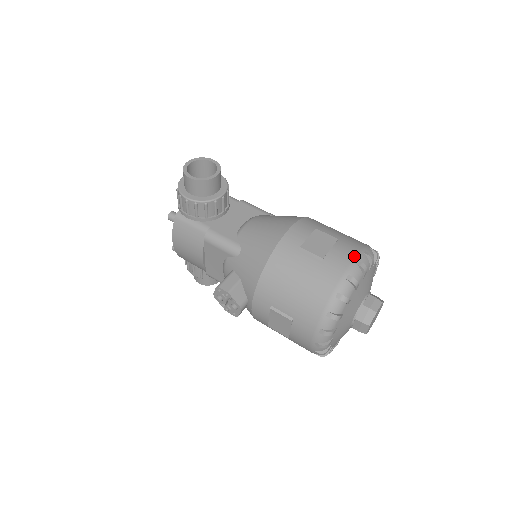
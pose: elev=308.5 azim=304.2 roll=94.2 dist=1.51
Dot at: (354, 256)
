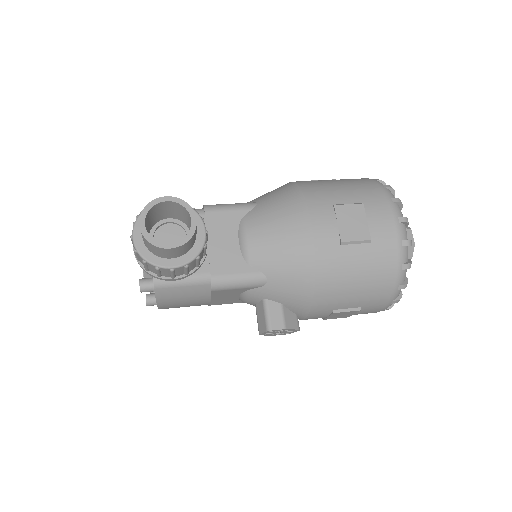
Dot at: (392, 215)
